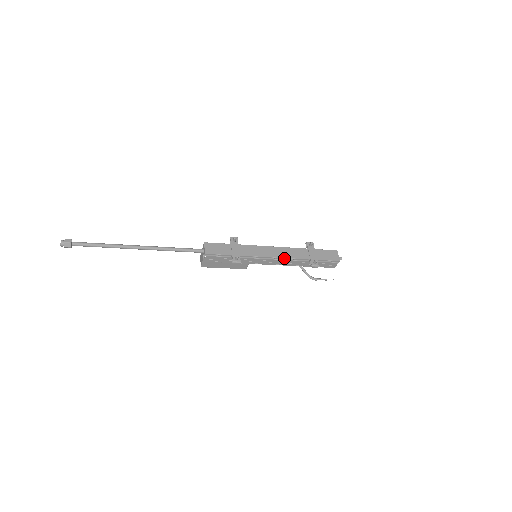
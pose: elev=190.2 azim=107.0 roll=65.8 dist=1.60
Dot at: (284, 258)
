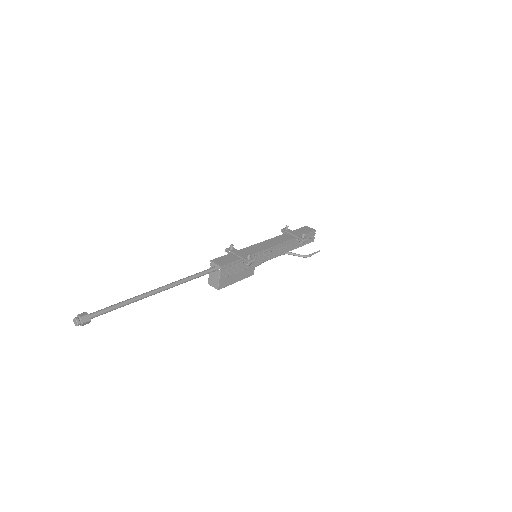
Dot at: (280, 245)
